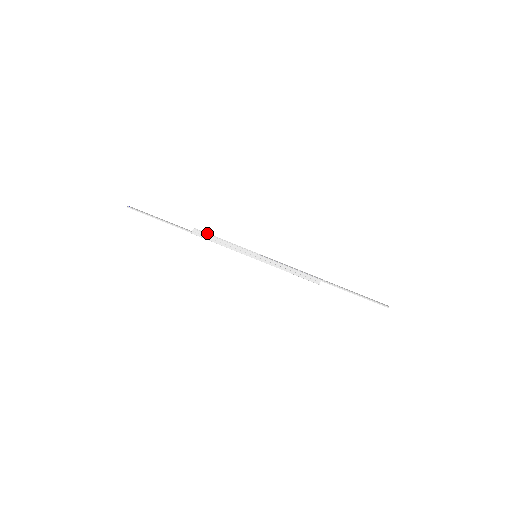
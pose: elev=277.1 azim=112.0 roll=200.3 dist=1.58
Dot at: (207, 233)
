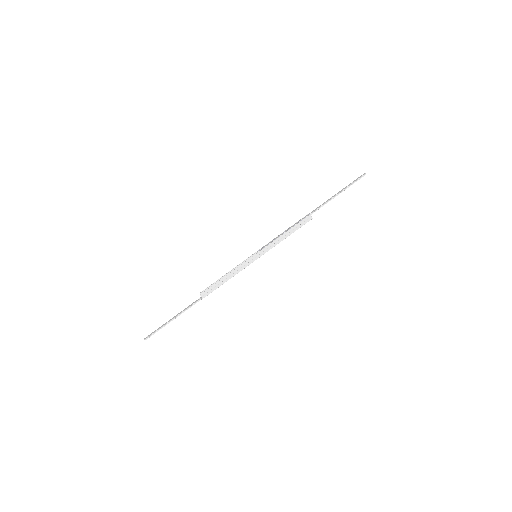
Dot at: (210, 285)
